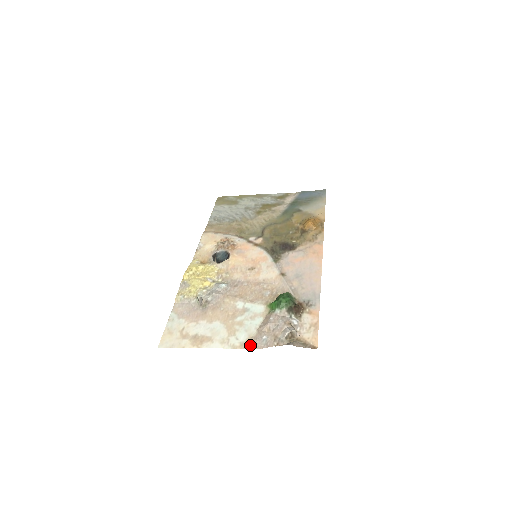
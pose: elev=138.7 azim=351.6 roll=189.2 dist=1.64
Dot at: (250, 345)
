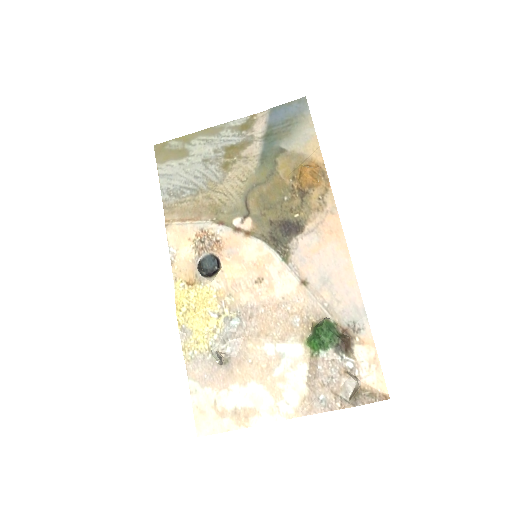
Dot at: (307, 410)
